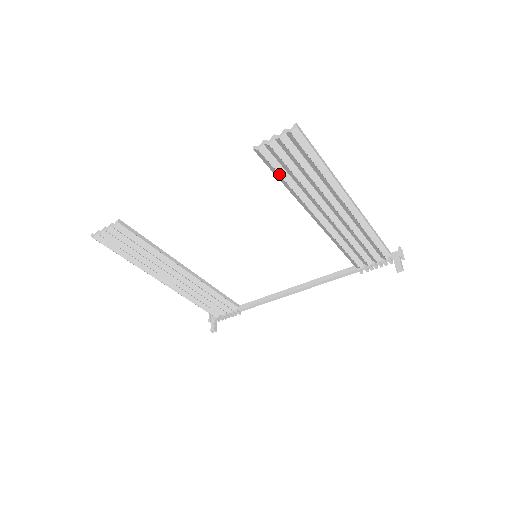
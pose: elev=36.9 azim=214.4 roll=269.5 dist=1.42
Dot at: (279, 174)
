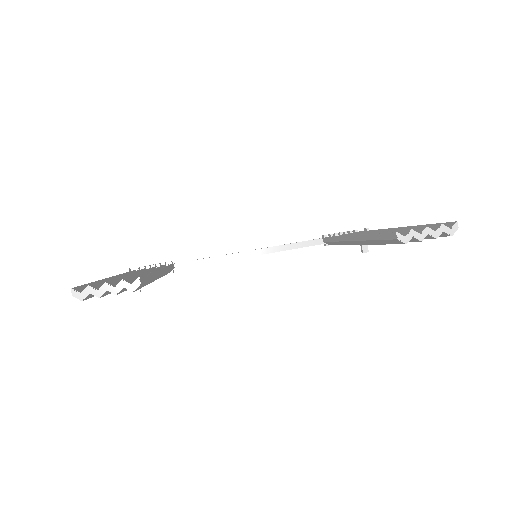
Dot at: occluded
